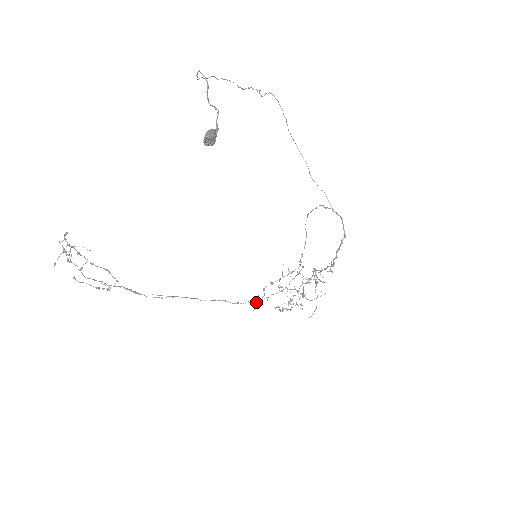
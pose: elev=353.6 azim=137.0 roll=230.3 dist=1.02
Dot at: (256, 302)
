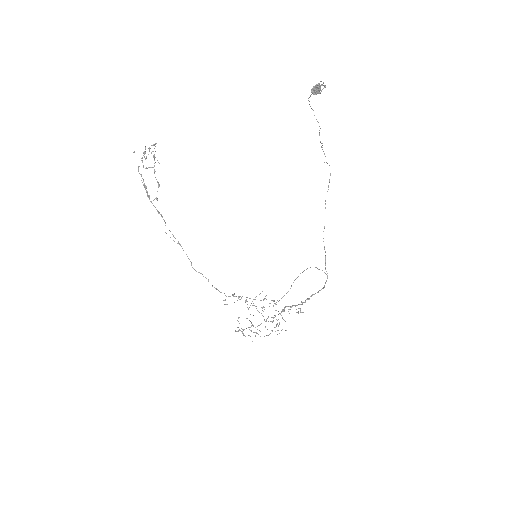
Dot at: (230, 296)
